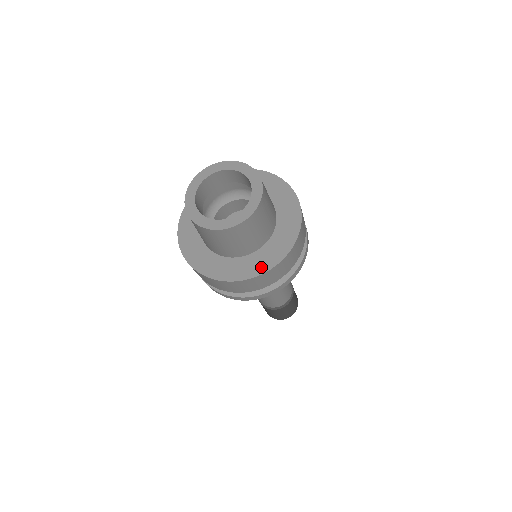
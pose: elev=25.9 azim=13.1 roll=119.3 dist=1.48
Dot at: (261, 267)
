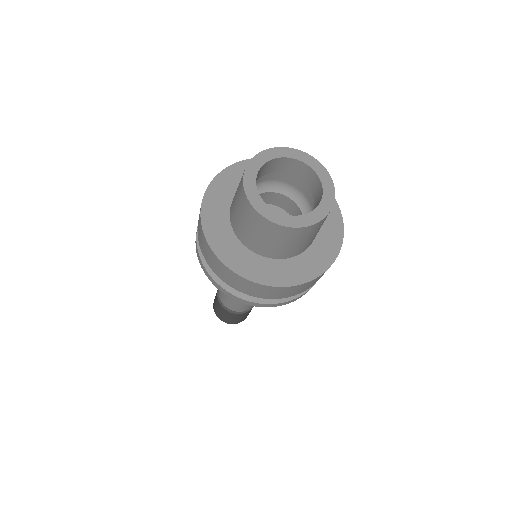
Dot at: (262, 276)
